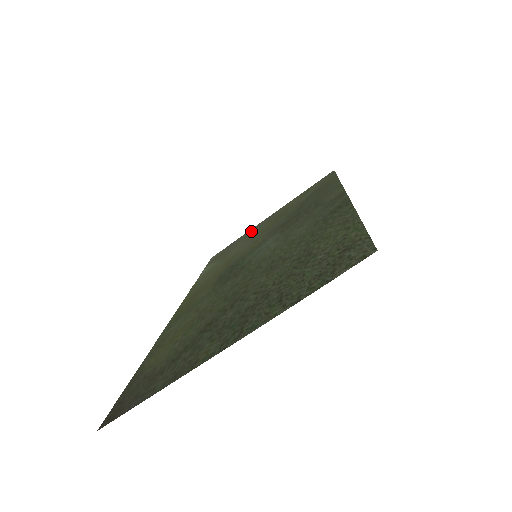
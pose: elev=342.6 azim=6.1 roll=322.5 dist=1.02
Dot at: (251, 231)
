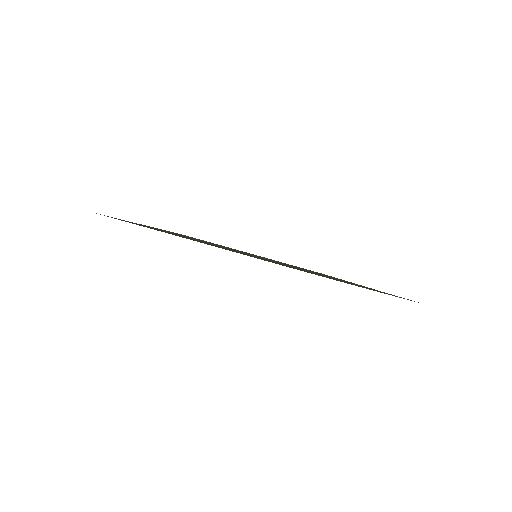
Dot at: occluded
